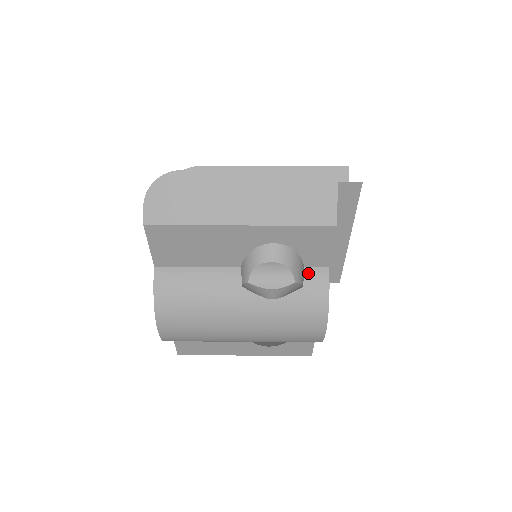
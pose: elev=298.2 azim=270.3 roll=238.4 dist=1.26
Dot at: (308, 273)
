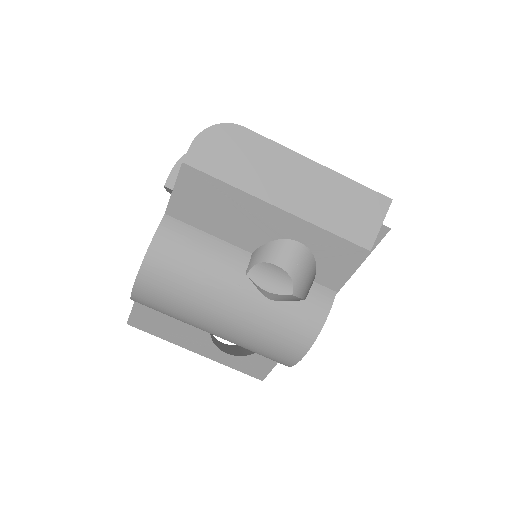
Dot at: (315, 288)
